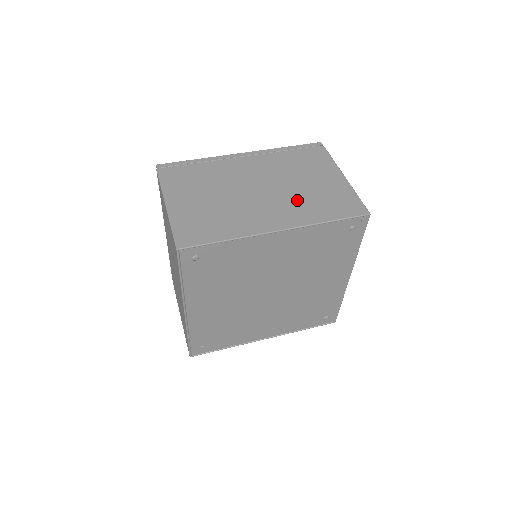
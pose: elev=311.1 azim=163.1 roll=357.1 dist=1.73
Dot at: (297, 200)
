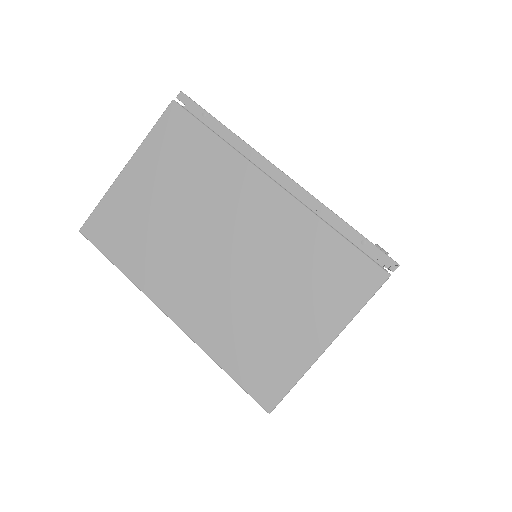
Dot at: (232, 307)
